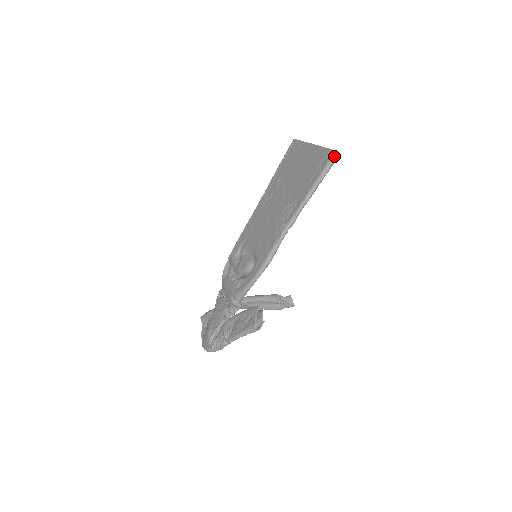
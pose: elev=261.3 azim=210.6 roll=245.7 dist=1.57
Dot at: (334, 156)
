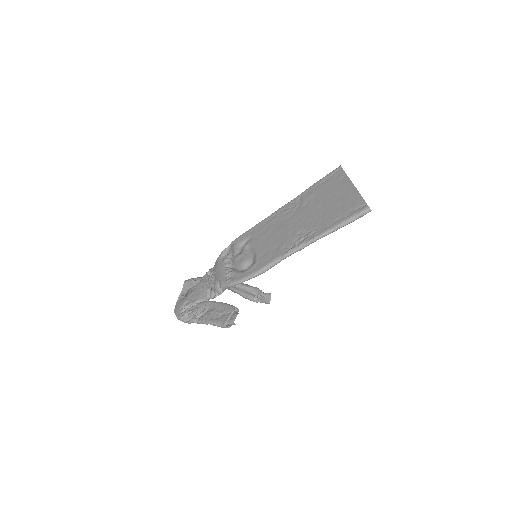
Dot at: (365, 211)
